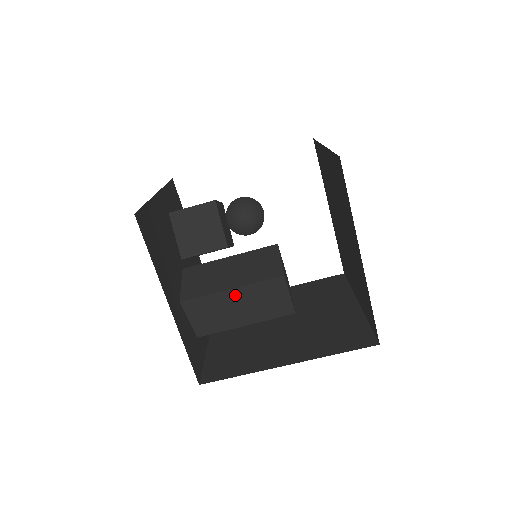
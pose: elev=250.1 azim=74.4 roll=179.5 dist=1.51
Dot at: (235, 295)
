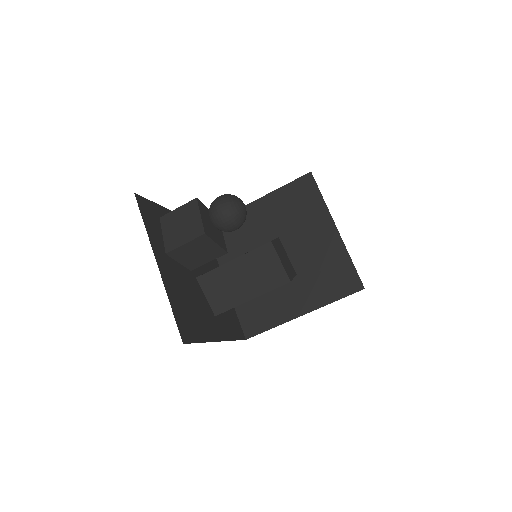
Dot at: occluded
